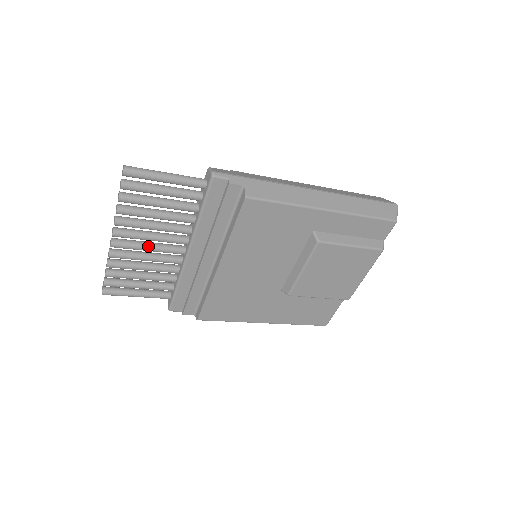
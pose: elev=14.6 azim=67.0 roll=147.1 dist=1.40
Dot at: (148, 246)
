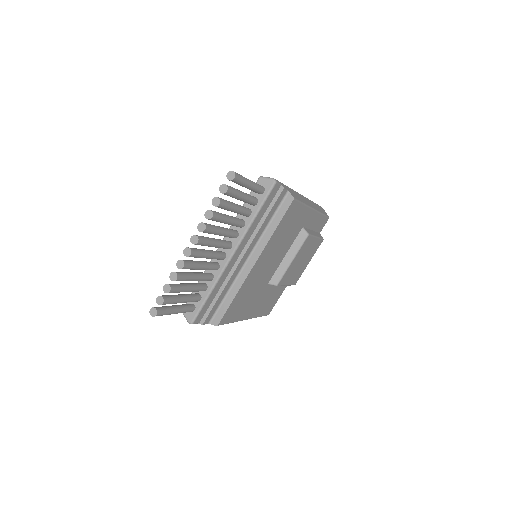
Dot at: (209, 253)
